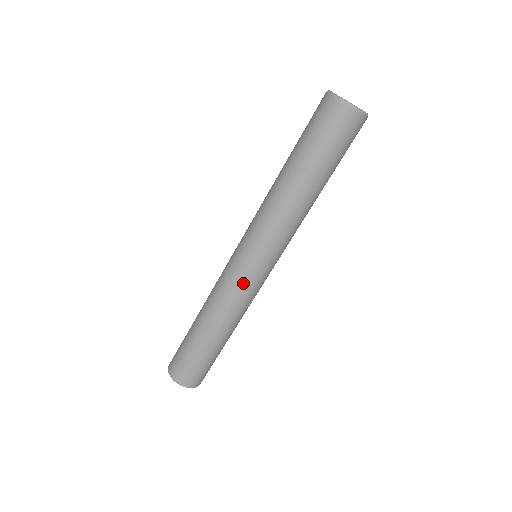
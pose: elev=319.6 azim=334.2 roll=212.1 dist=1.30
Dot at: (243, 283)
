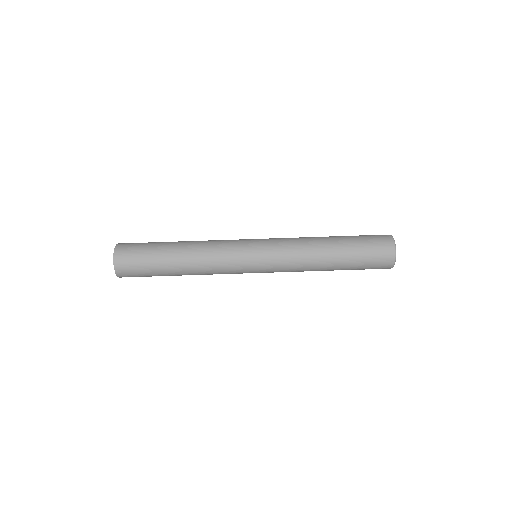
Dot at: (237, 271)
